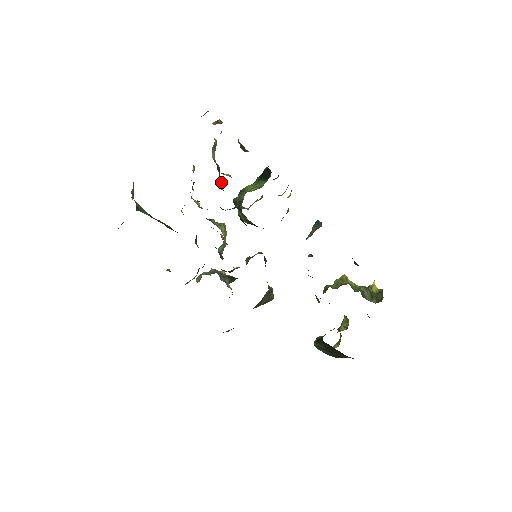
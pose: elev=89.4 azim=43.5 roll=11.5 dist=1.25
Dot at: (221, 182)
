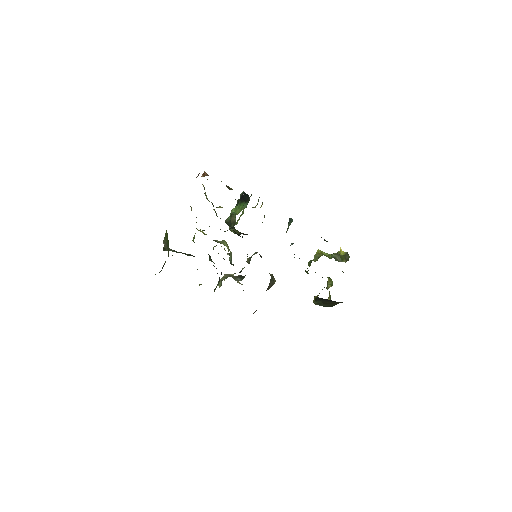
Dot at: (216, 213)
